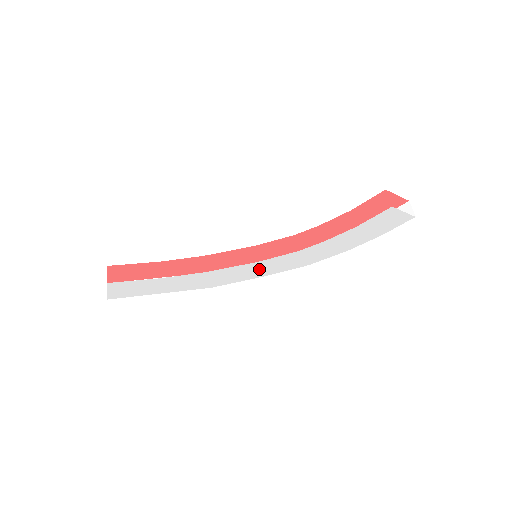
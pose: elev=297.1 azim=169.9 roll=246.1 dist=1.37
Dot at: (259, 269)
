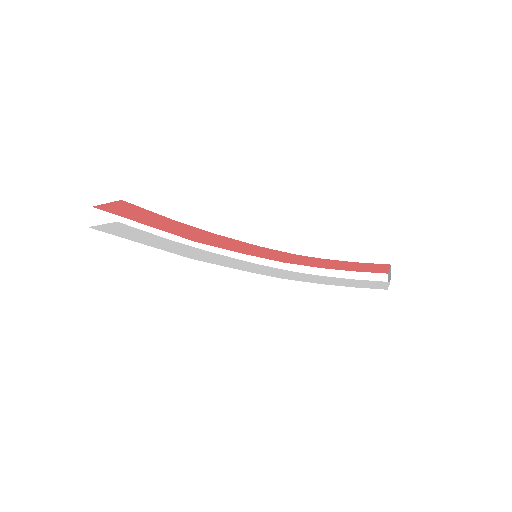
Dot at: (248, 266)
